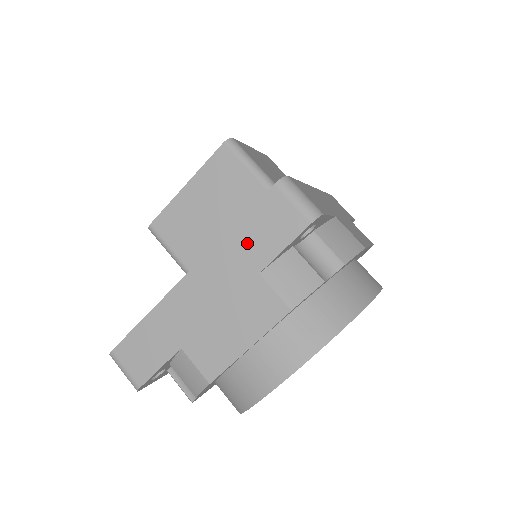
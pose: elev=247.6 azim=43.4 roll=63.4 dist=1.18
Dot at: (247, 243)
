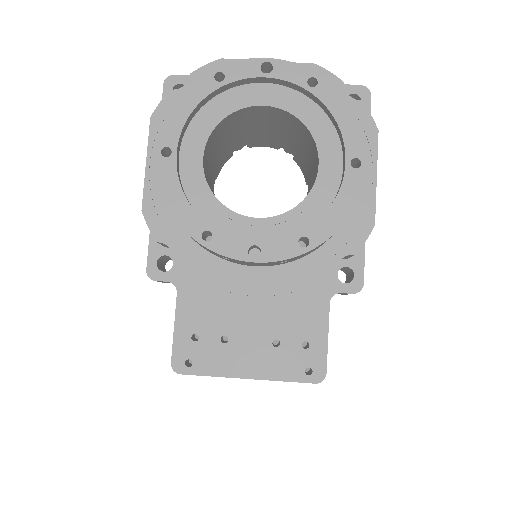
Dot at: occluded
